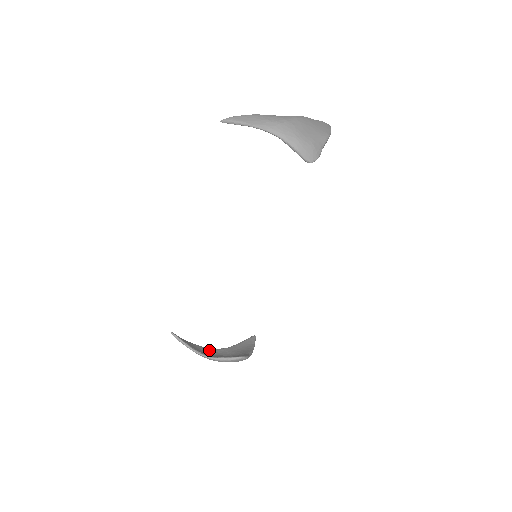
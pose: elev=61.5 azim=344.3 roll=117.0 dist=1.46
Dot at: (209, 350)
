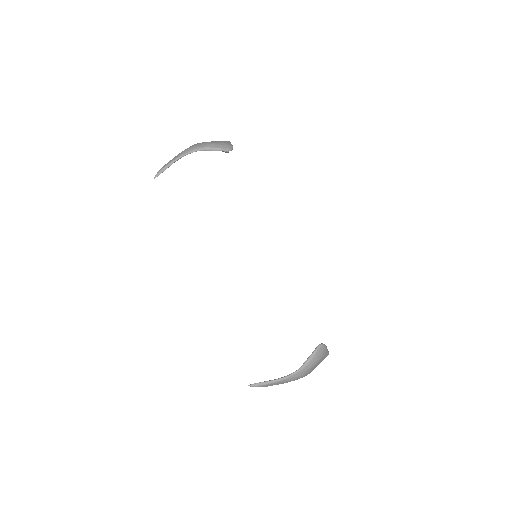
Dot at: occluded
